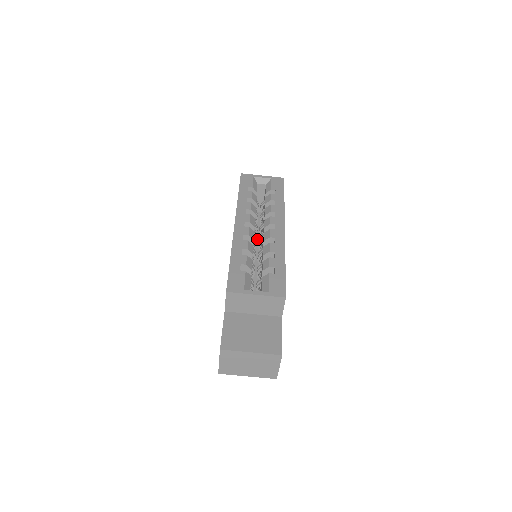
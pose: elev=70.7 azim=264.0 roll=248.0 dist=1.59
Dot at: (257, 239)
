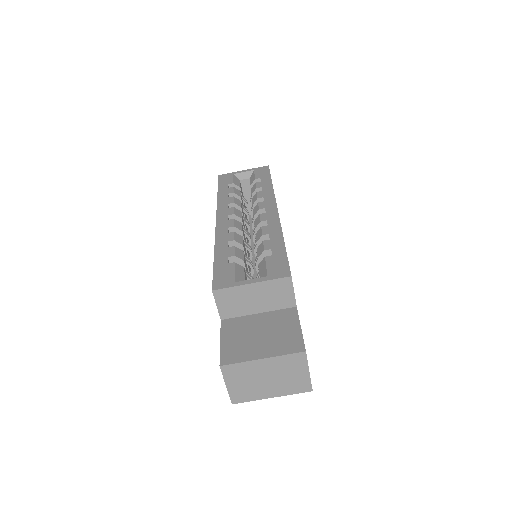
Dot at: occluded
